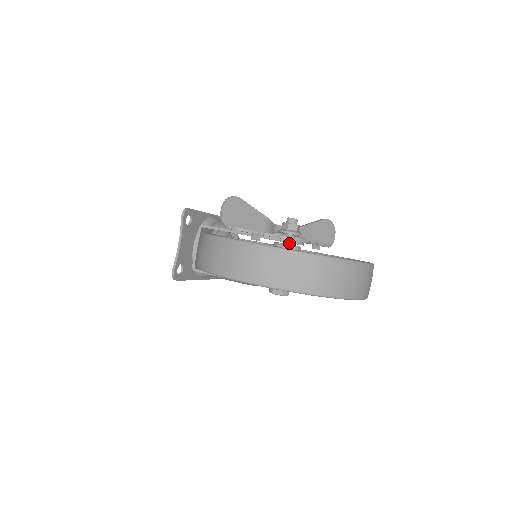
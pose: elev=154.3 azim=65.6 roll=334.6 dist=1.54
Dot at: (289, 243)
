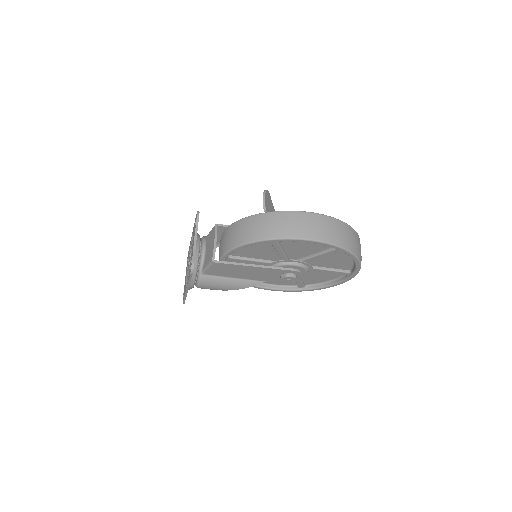
Dot at: occluded
